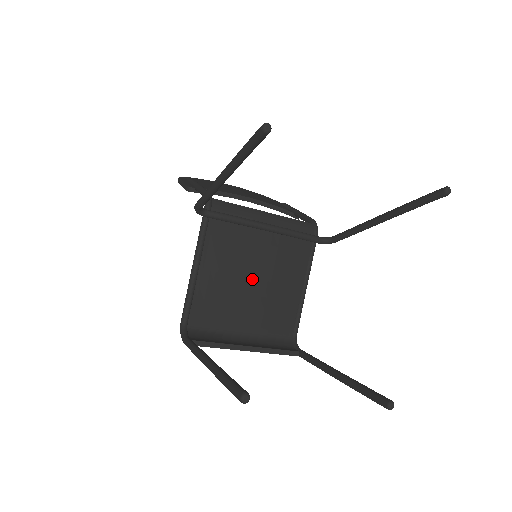
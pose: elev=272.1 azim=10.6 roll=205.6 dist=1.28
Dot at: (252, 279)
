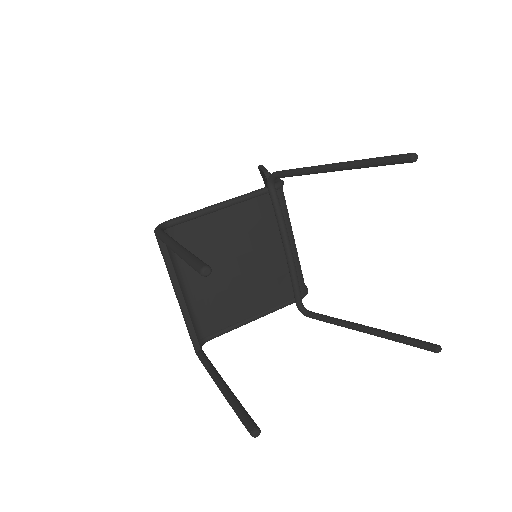
Dot at: (238, 263)
